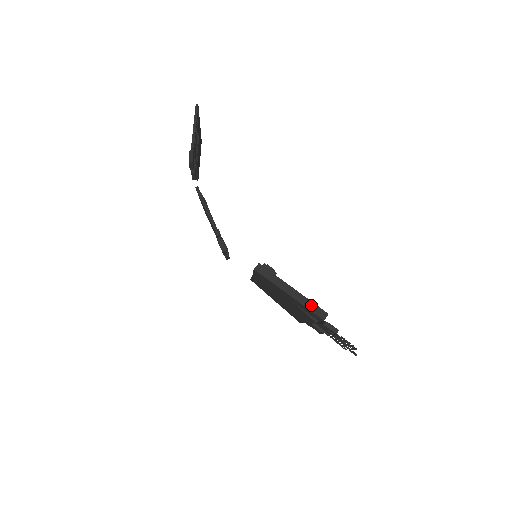
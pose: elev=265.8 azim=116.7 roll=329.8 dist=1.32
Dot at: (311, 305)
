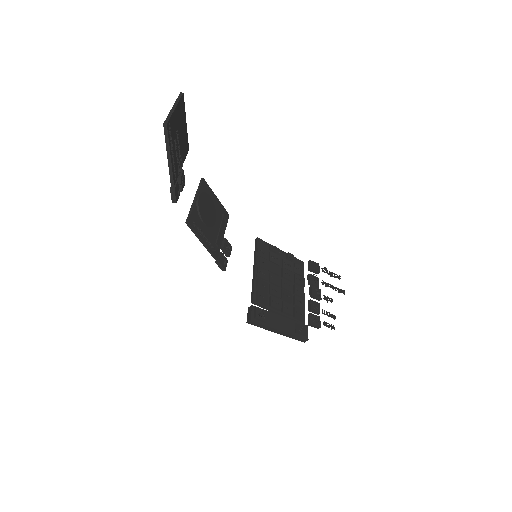
Dot at: (295, 337)
